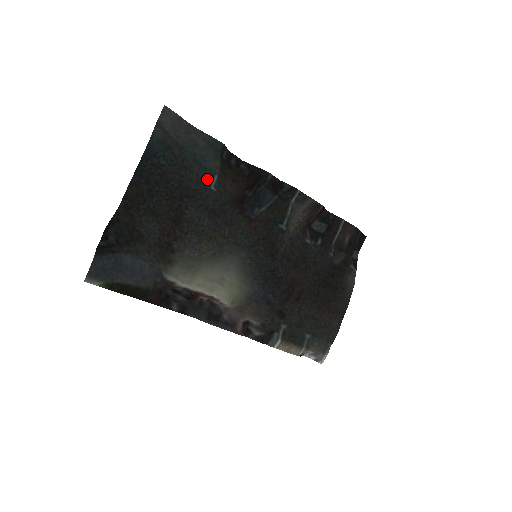
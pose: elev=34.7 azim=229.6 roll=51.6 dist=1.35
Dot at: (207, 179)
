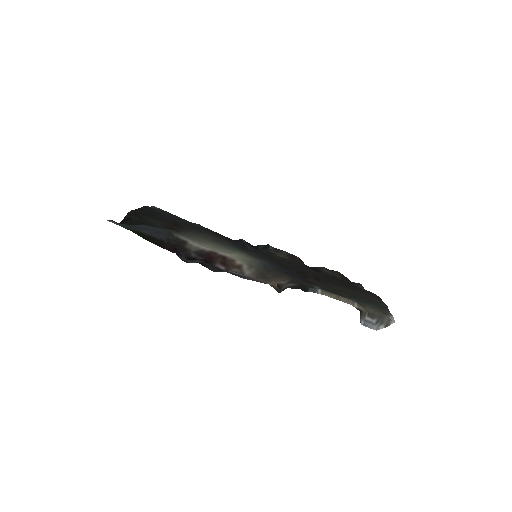
Dot at: occluded
